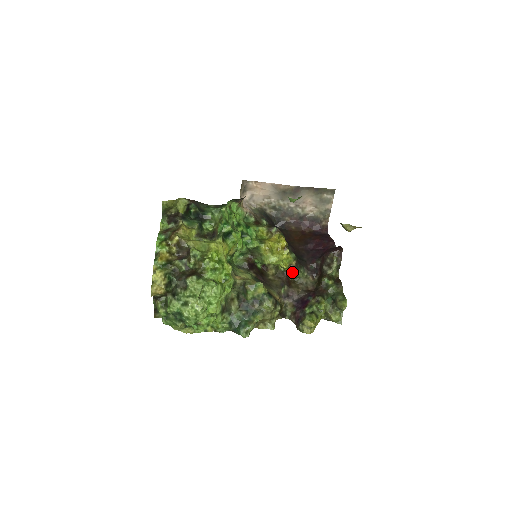
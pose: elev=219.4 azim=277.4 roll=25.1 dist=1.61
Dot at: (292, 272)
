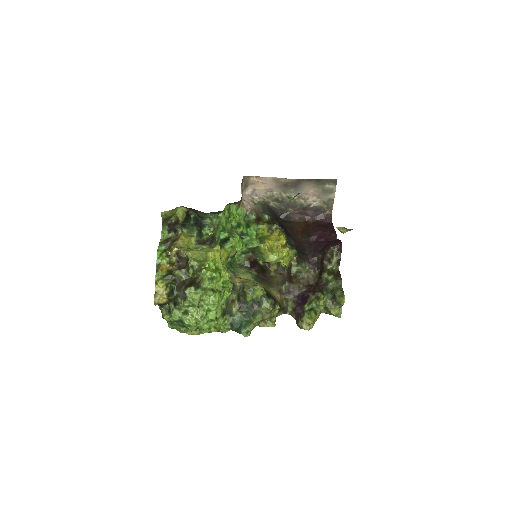
Dot at: (293, 267)
